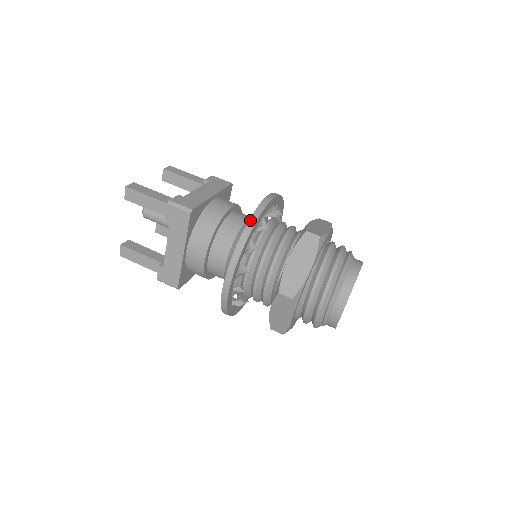
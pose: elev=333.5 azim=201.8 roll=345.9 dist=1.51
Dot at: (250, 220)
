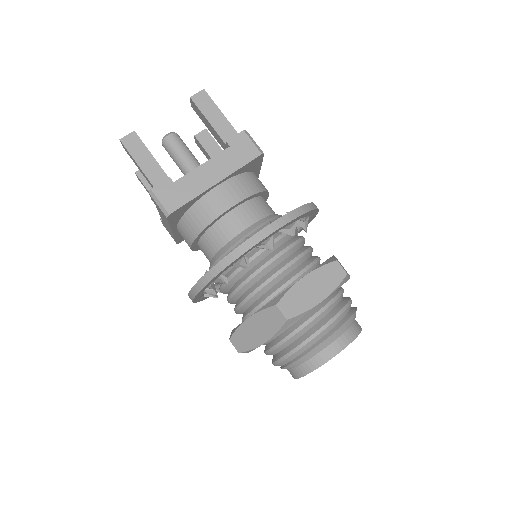
Dot at: (218, 264)
